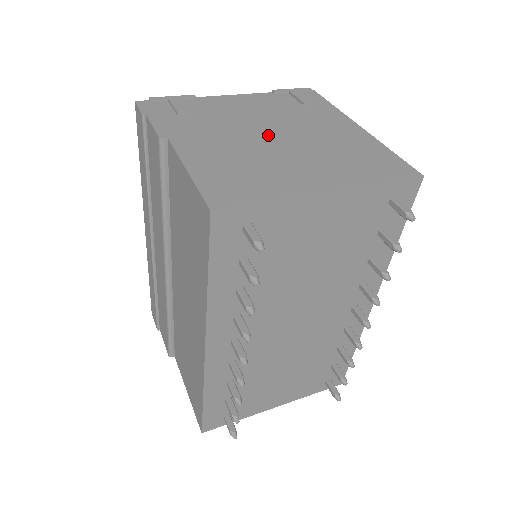
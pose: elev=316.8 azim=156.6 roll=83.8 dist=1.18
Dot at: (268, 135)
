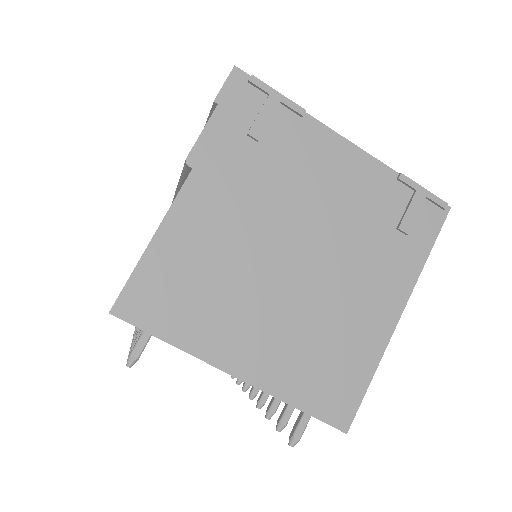
Dot at: (291, 249)
